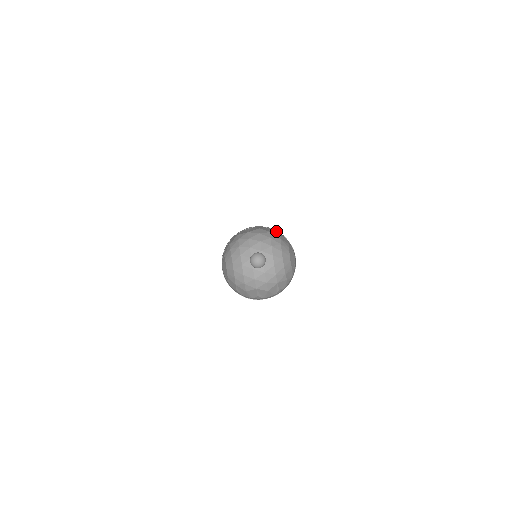
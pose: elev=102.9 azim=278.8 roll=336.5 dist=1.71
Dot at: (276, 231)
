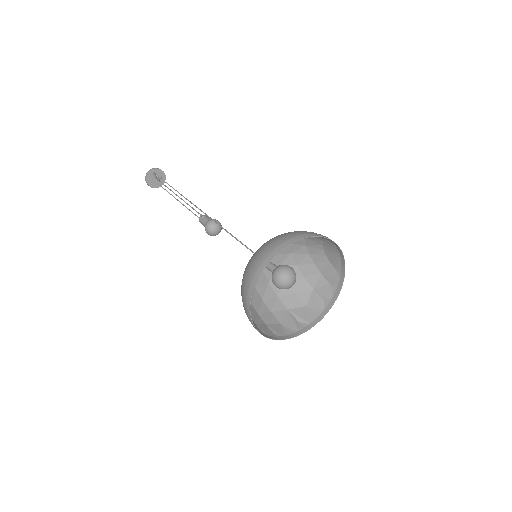
Dot at: (310, 234)
